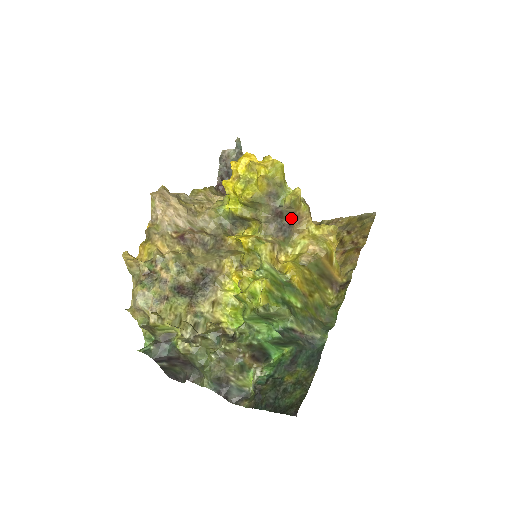
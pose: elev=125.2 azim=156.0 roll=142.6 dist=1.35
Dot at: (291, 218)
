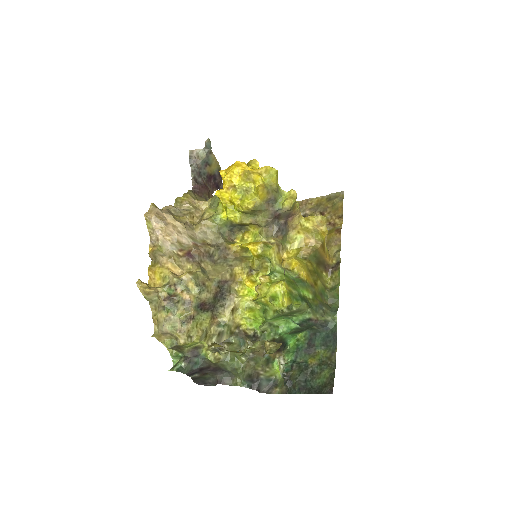
Dot at: (287, 217)
